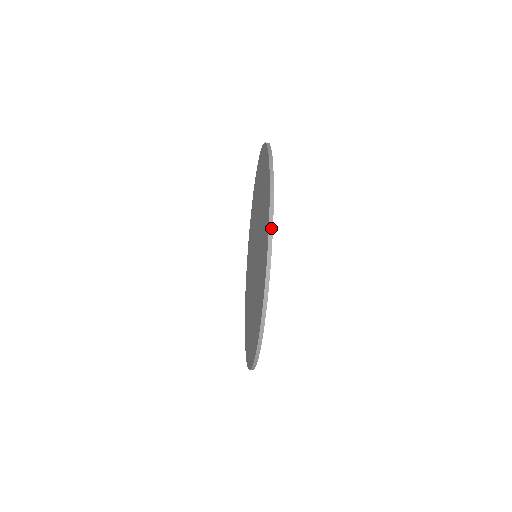
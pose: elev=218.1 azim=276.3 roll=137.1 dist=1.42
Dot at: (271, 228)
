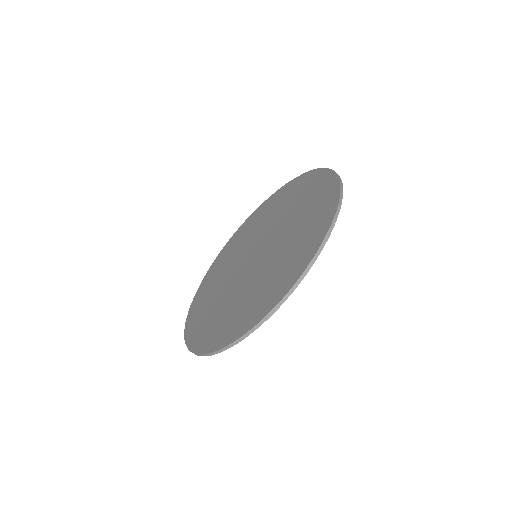
Dot at: (301, 279)
